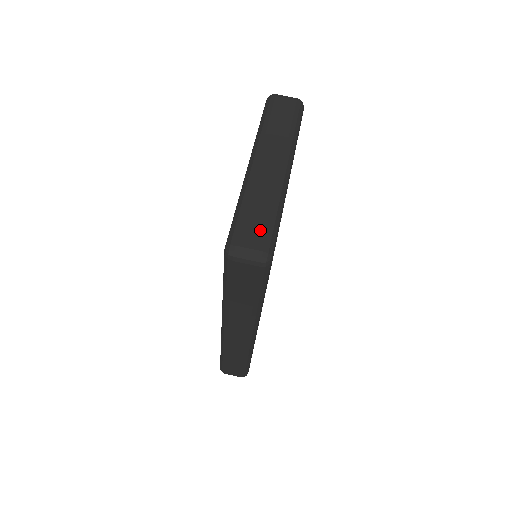
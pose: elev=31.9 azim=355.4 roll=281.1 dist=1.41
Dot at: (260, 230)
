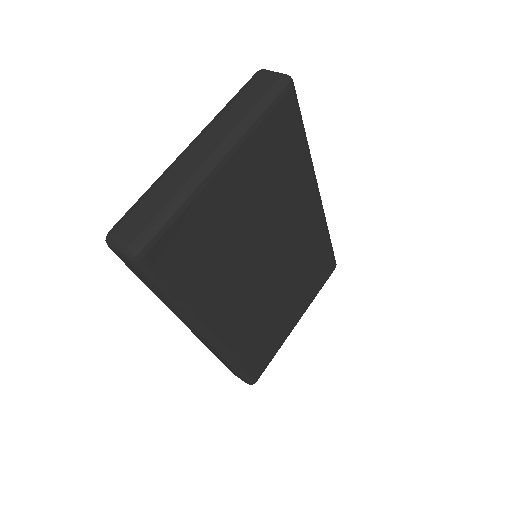
Dot at: (143, 221)
